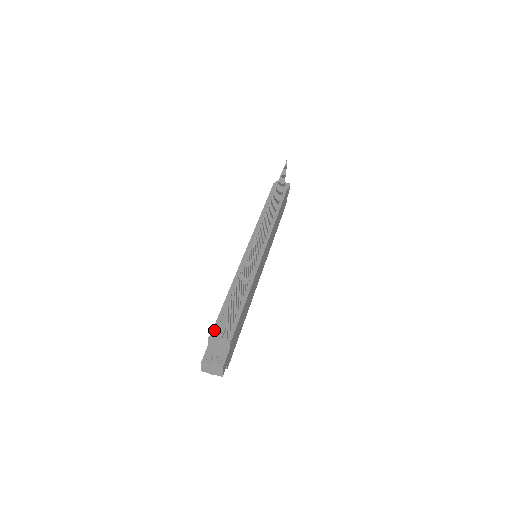
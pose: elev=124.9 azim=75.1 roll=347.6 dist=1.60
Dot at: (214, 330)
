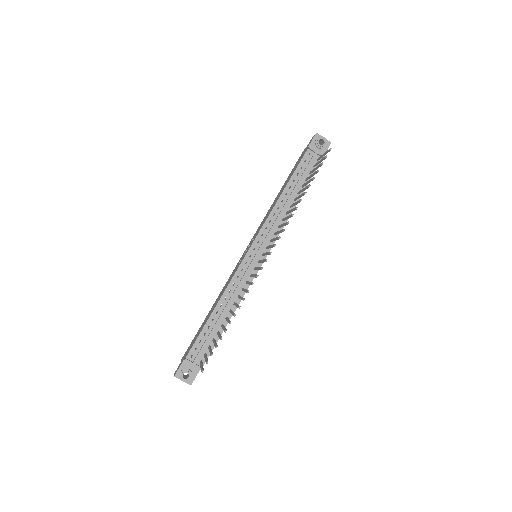
Dot at: (191, 351)
